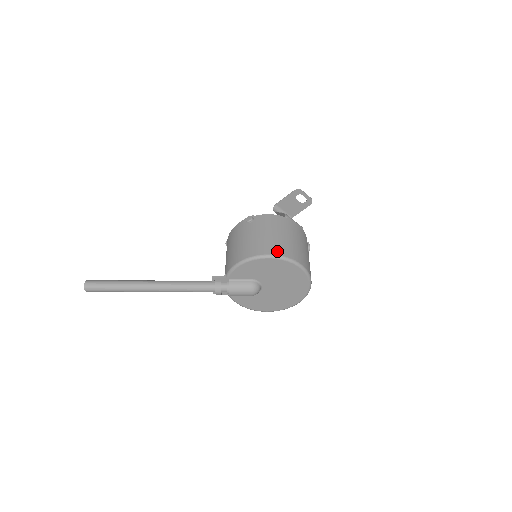
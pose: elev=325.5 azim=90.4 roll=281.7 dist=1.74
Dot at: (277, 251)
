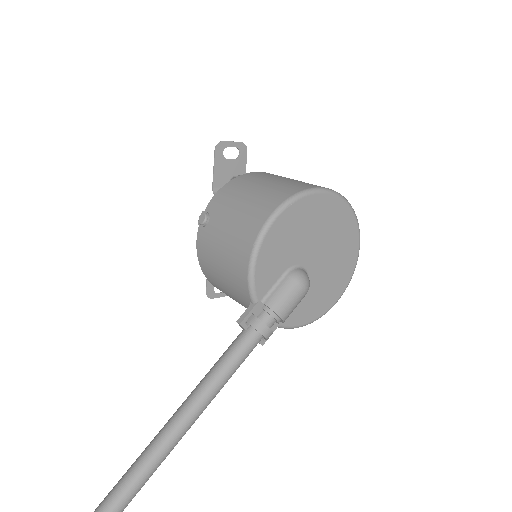
Dot at: (277, 200)
